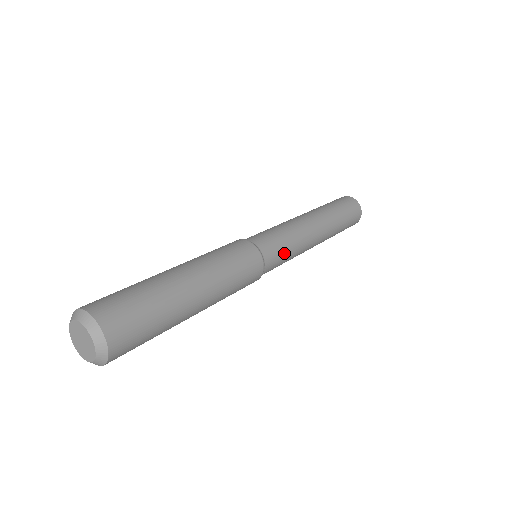
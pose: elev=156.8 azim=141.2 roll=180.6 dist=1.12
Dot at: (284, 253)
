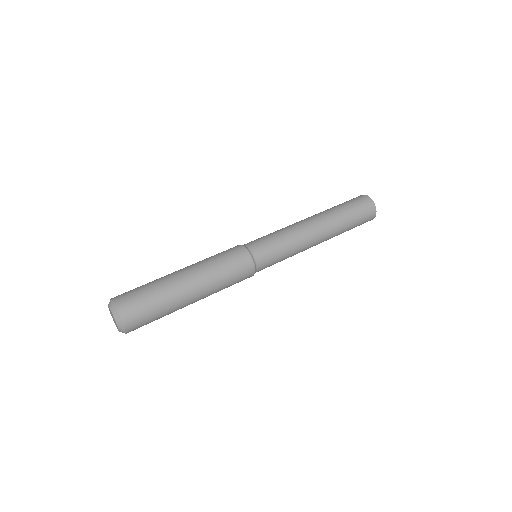
Dot at: (277, 253)
